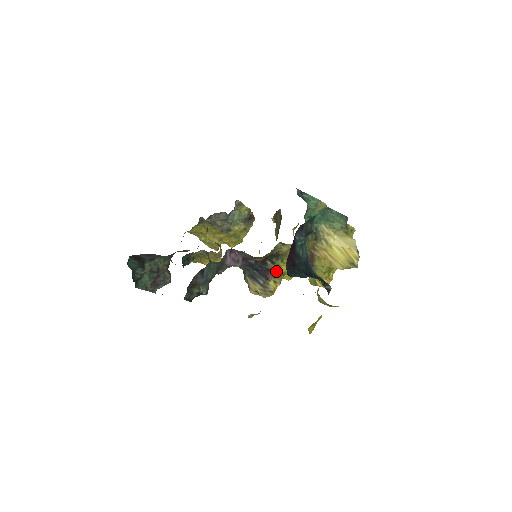
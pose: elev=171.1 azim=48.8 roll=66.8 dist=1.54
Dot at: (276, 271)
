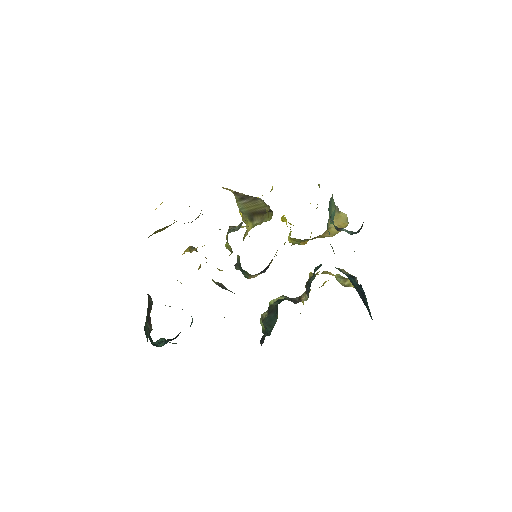
Dot at: occluded
